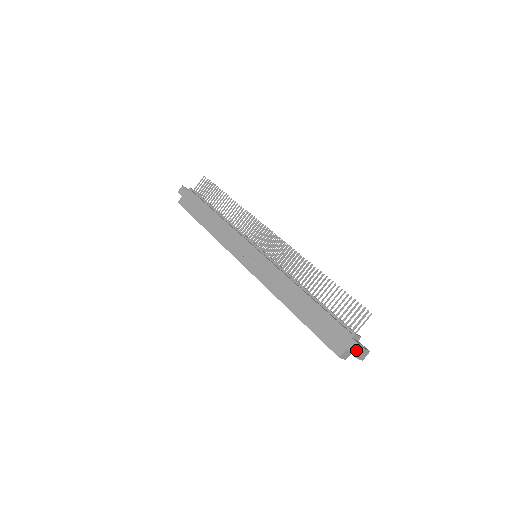
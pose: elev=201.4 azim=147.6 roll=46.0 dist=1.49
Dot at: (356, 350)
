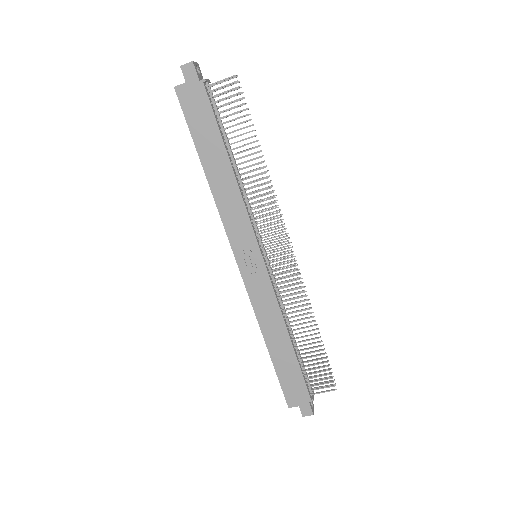
Dot at: (306, 412)
